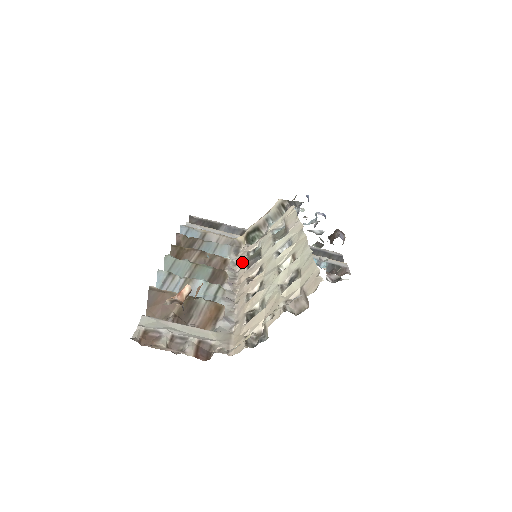
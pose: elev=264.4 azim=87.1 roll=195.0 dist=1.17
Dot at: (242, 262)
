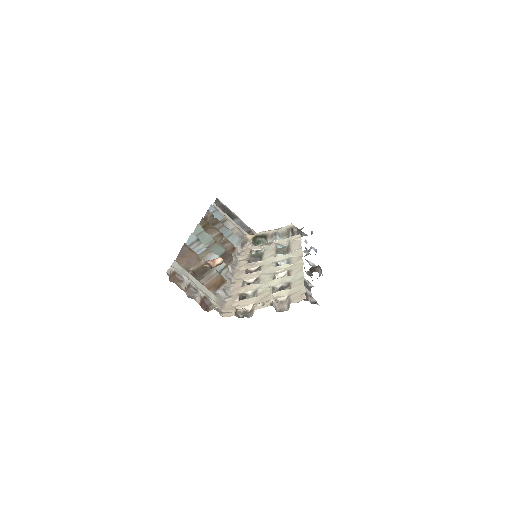
Dot at: (245, 255)
